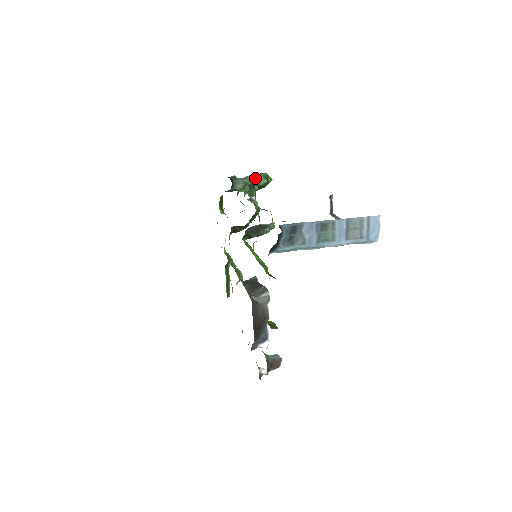
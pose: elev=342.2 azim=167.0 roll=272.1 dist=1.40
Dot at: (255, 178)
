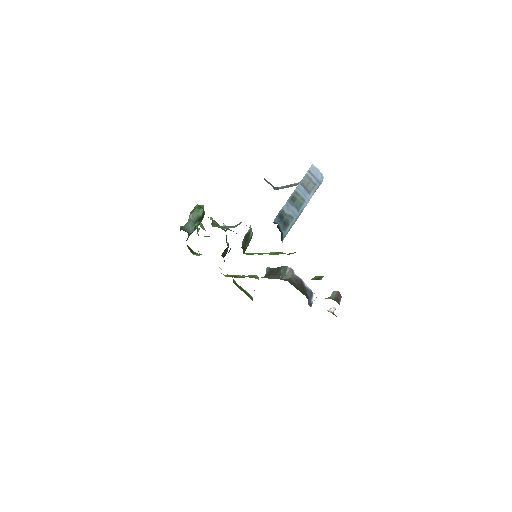
Dot at: (194, 215)
